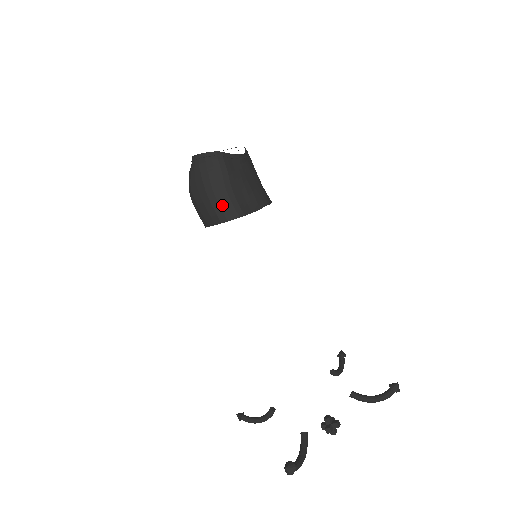
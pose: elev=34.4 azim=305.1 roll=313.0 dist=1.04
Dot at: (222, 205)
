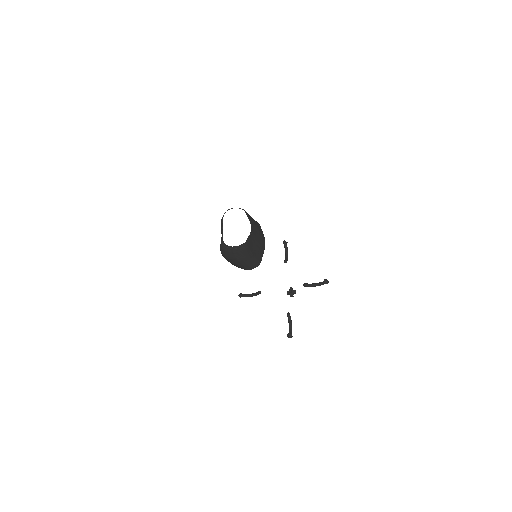
Dot at: (249, 264)
